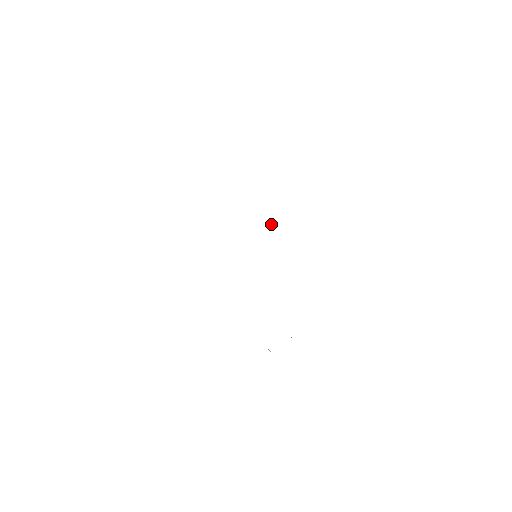
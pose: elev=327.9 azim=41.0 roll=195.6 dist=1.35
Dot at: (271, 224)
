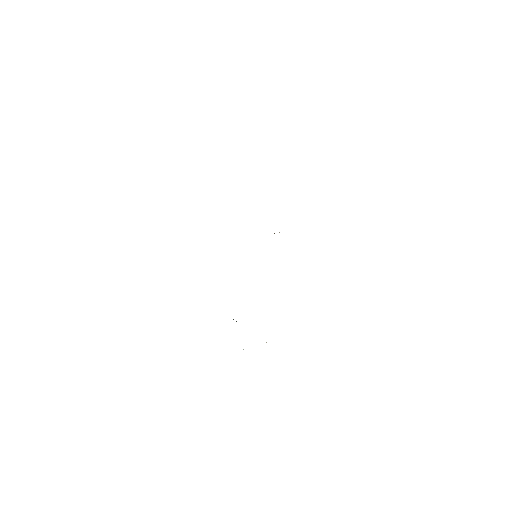
Dot at: occluded
